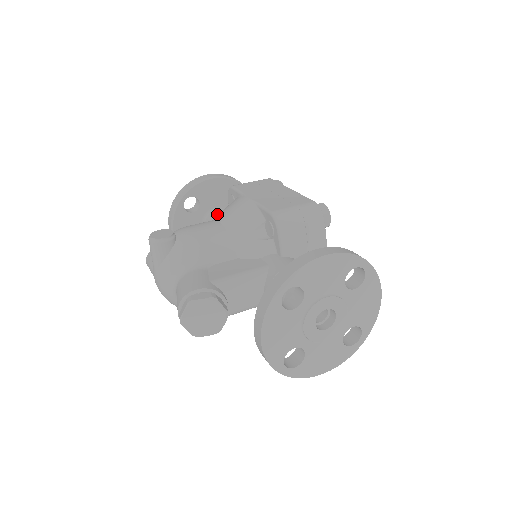
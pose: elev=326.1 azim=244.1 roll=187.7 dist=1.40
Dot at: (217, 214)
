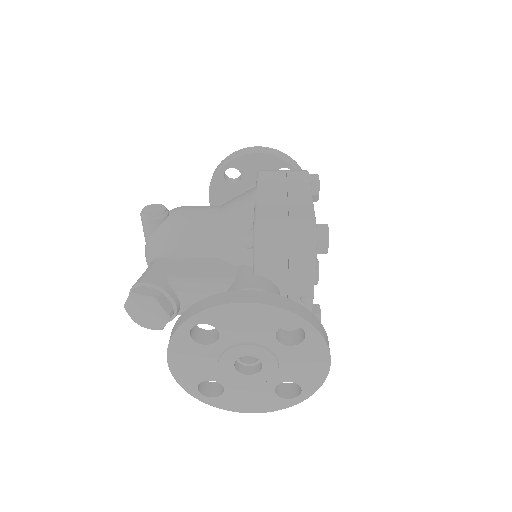
Dot at: occluded
